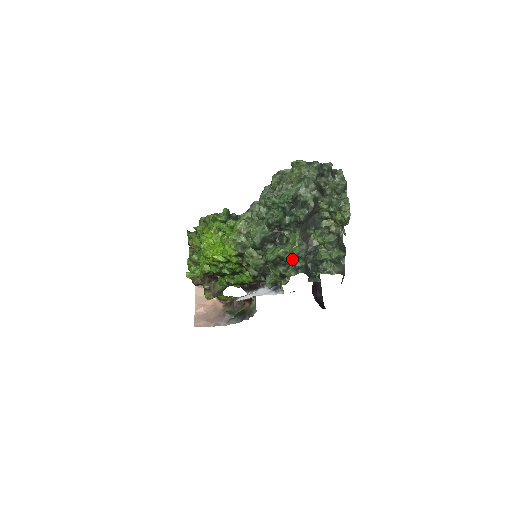
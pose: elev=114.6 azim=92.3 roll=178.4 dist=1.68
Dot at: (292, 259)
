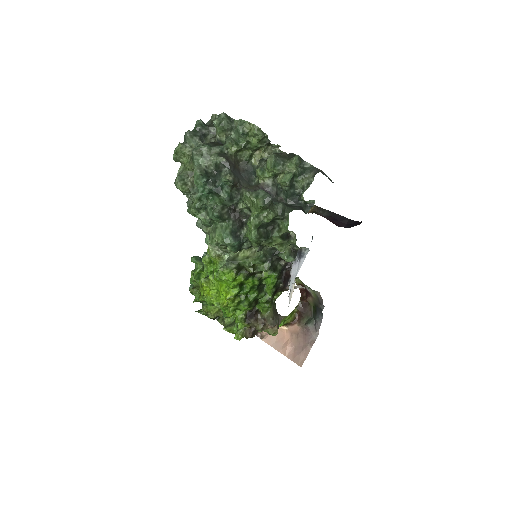
Dot at: (268, 214)
